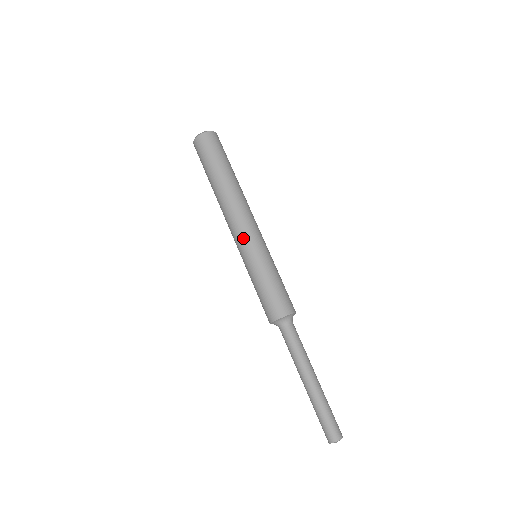
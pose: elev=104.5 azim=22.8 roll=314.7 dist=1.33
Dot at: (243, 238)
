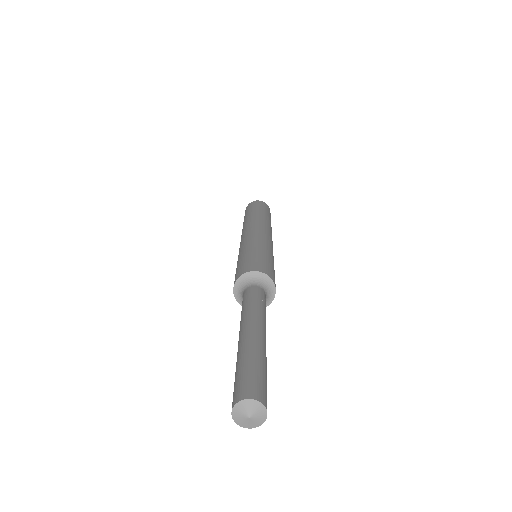
Dot at: (241, 241)
